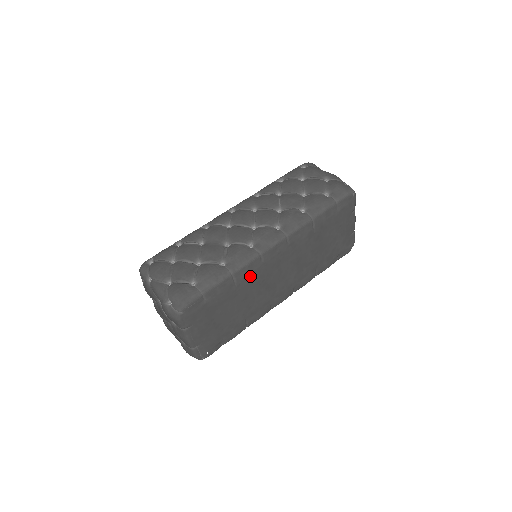
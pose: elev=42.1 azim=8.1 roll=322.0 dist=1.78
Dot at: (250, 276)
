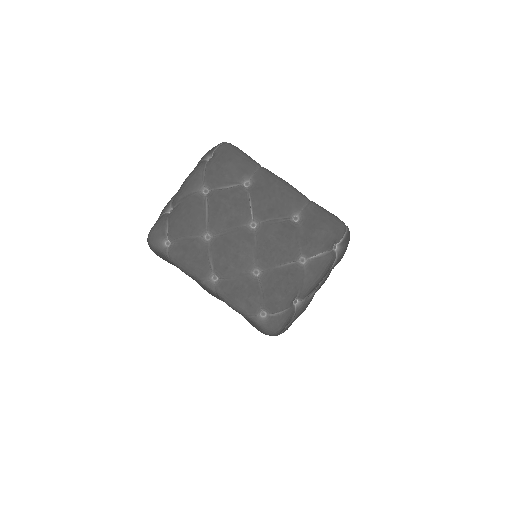
Dot at: occluded
